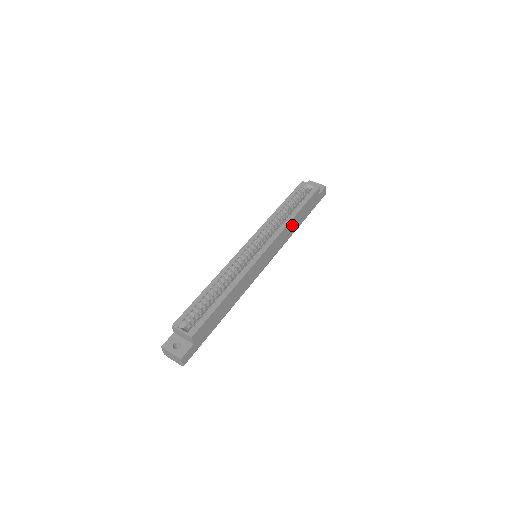
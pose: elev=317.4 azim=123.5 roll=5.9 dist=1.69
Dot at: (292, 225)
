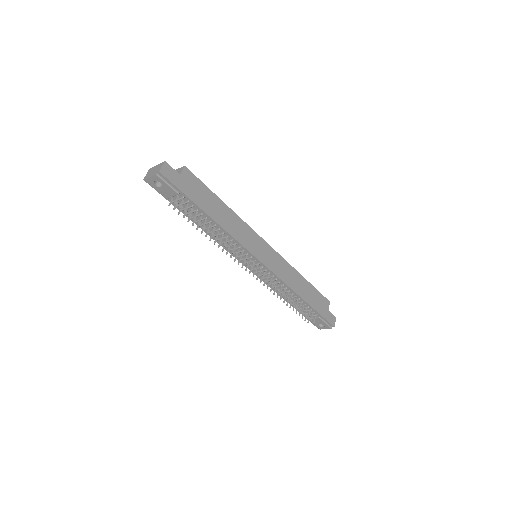
Dot at: (297, 280)
